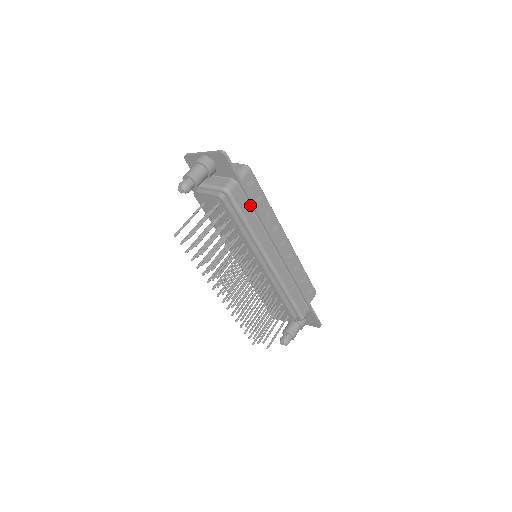
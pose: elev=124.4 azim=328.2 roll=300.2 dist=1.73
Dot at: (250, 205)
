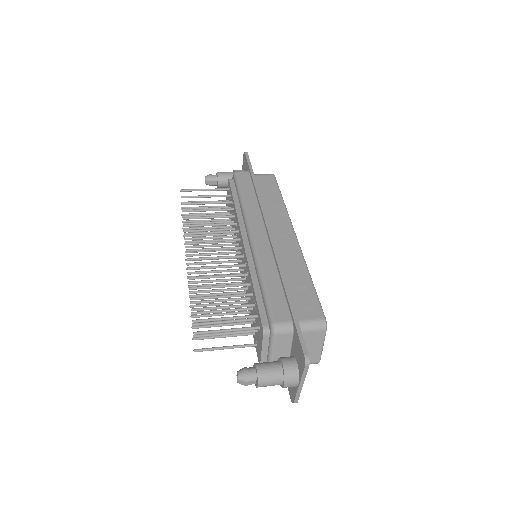
Dot at: (253, 187)
